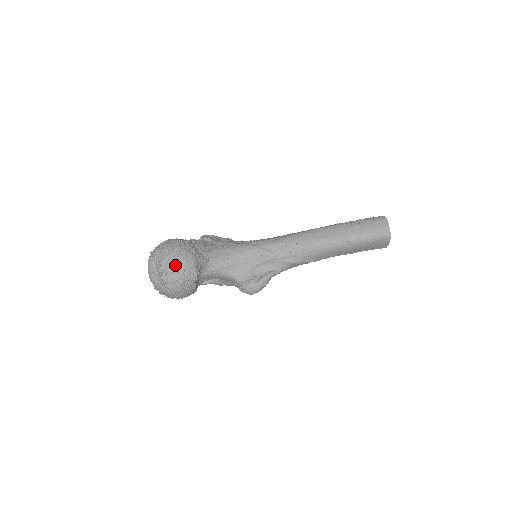
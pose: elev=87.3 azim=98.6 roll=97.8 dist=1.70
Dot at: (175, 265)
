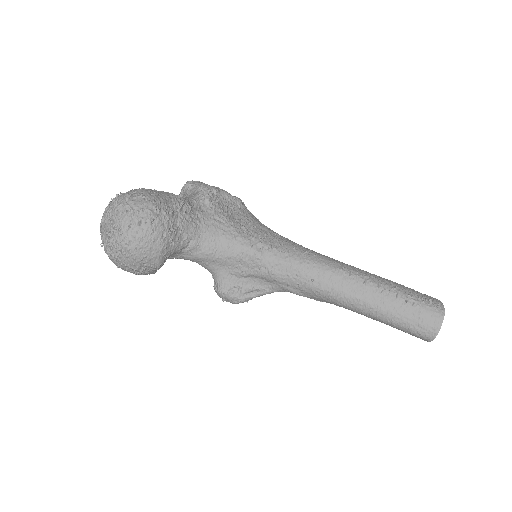
Dot at: (132, 248)
